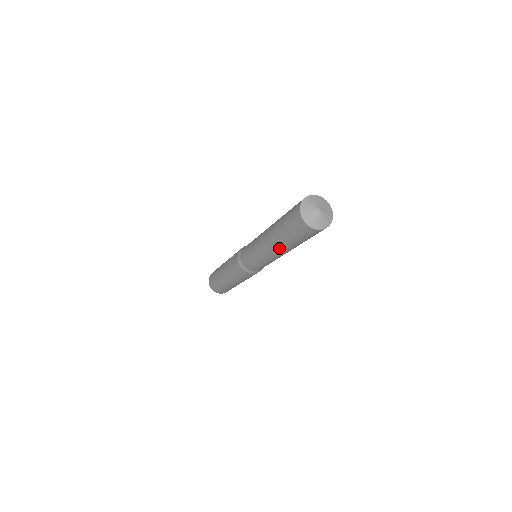
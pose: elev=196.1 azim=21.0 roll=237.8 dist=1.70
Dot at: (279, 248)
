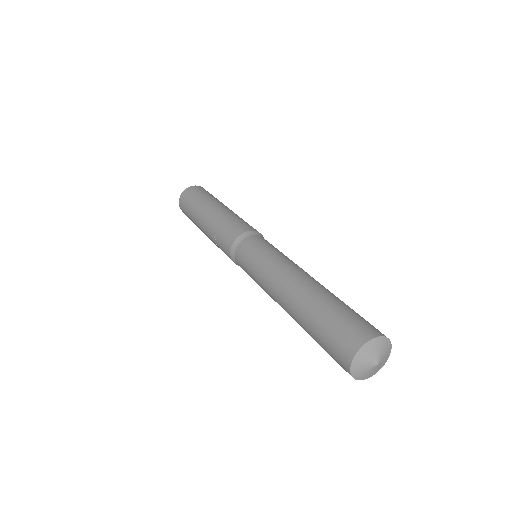
Dot at: occluded
